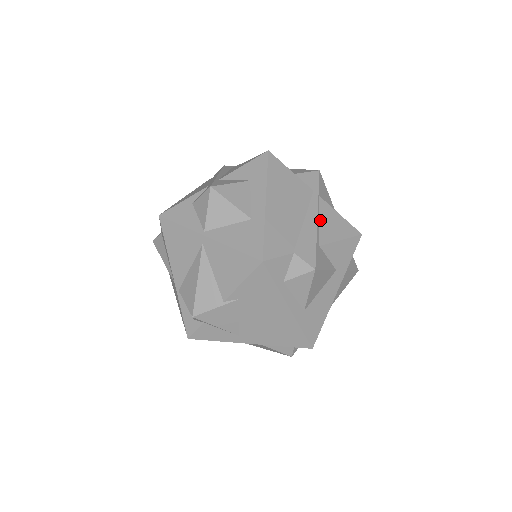
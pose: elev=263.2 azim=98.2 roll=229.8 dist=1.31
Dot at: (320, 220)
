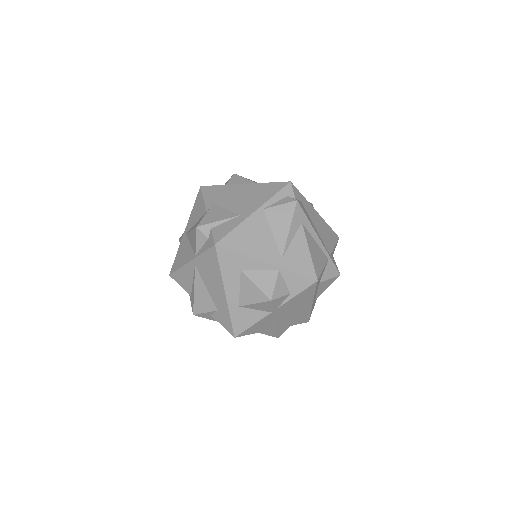
Dot at: occluded
